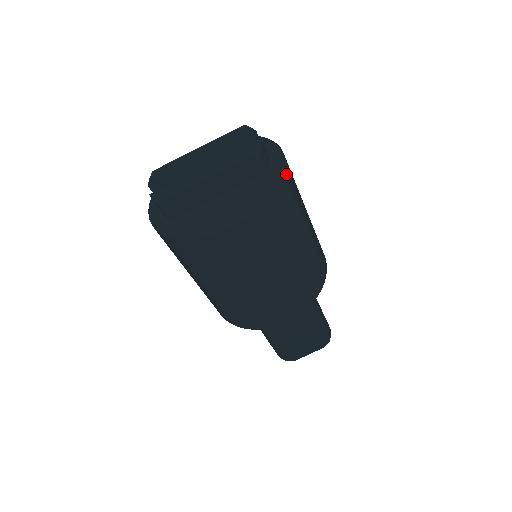
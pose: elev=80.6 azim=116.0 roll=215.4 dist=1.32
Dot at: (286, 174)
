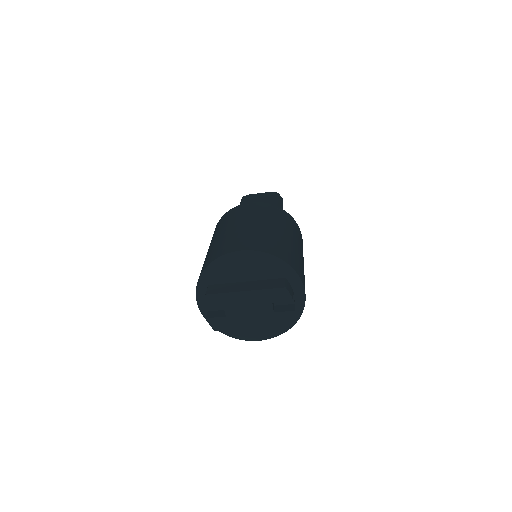
Dot at: (302, 312)
